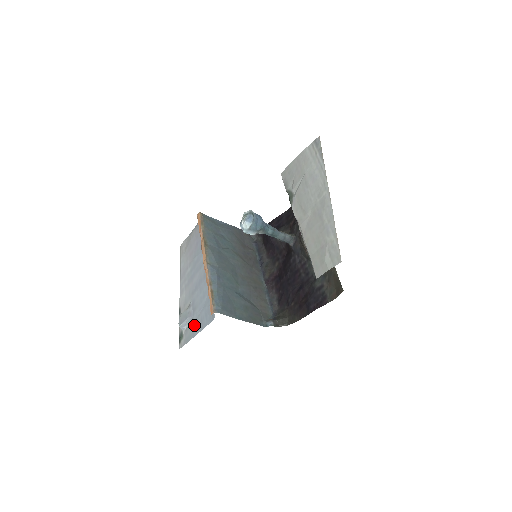
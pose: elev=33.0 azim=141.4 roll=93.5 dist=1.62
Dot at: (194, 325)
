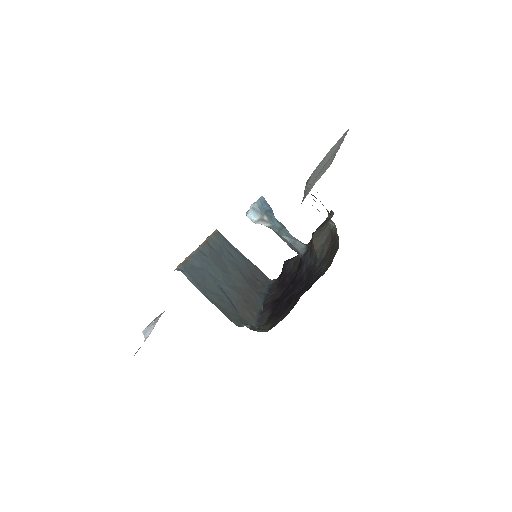
Dot at: occluded
